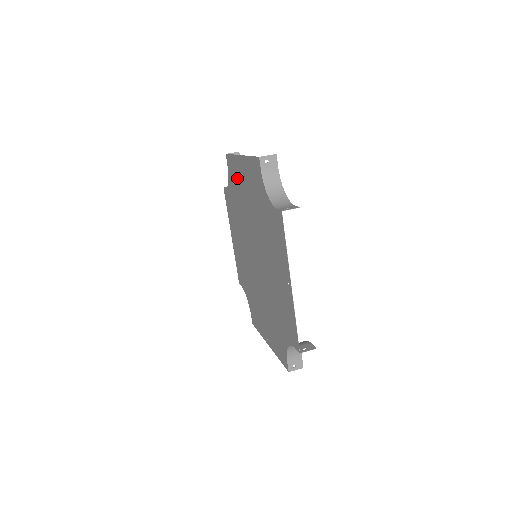
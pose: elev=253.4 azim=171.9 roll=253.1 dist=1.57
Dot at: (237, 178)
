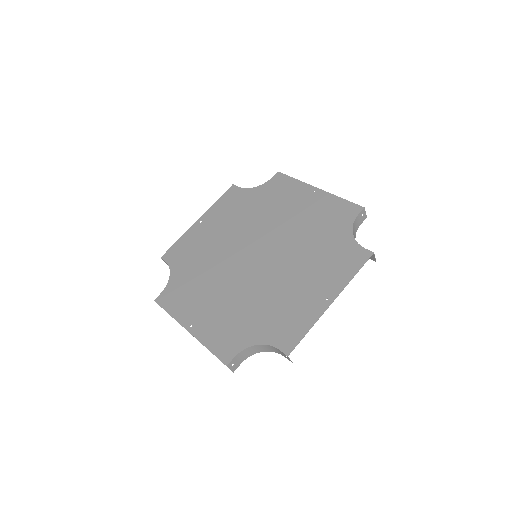
Dot at: (287, 195)
